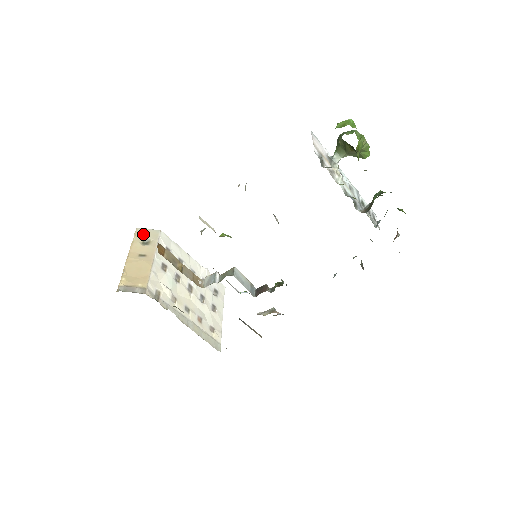
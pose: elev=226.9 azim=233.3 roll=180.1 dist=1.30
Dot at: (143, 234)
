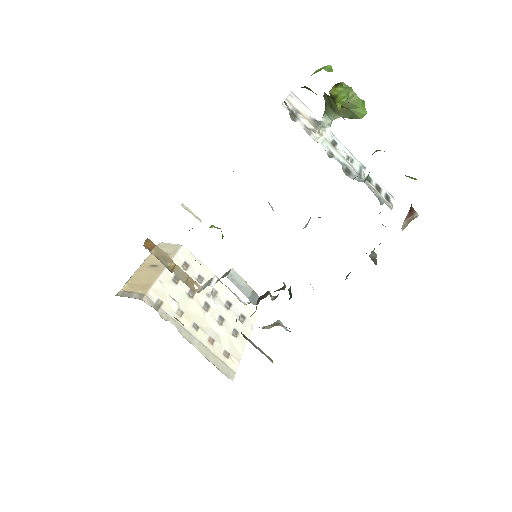
Dot at: (163, 248)
